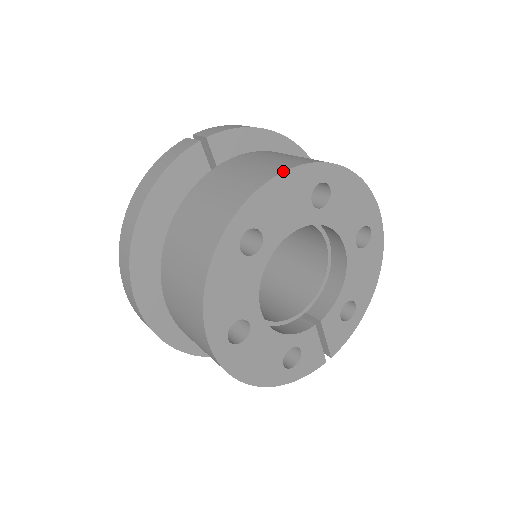
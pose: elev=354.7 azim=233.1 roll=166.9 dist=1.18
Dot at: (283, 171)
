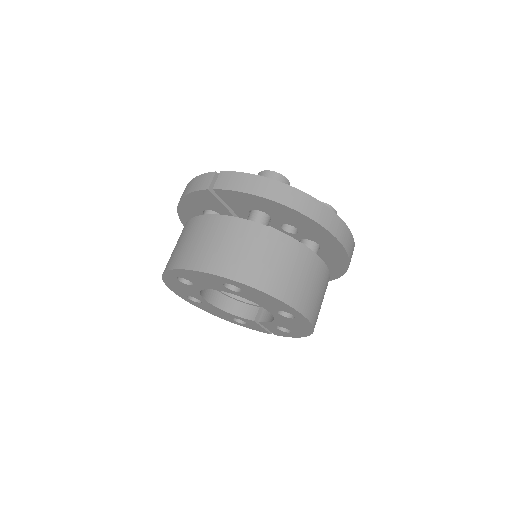
Dot at: (194, 270)
